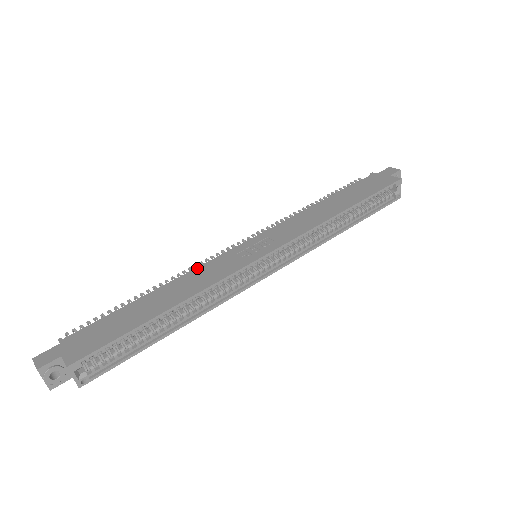
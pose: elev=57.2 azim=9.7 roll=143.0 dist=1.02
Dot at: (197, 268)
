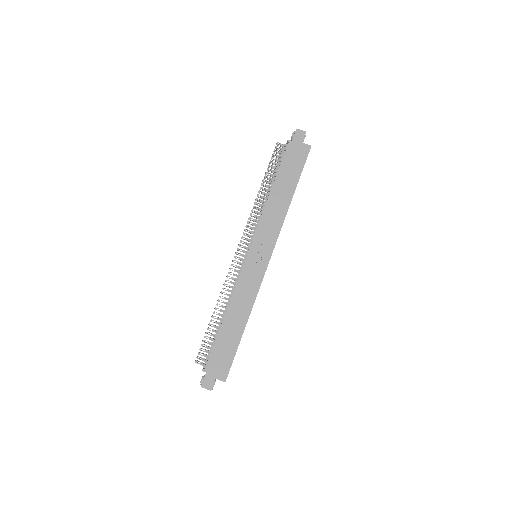
Dot at: (236, 288)
